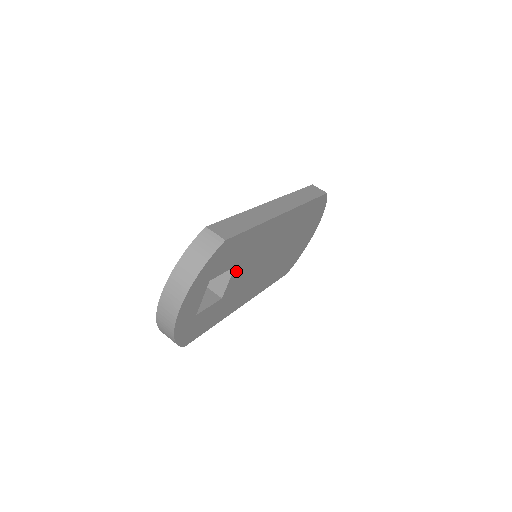
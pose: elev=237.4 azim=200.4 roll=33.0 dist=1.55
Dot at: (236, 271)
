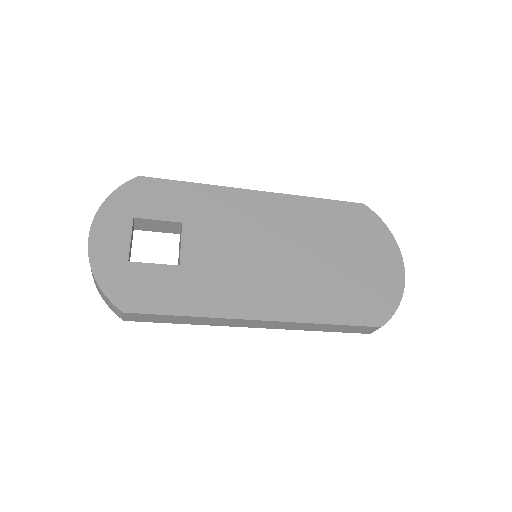
Dot at: (190, 233)
